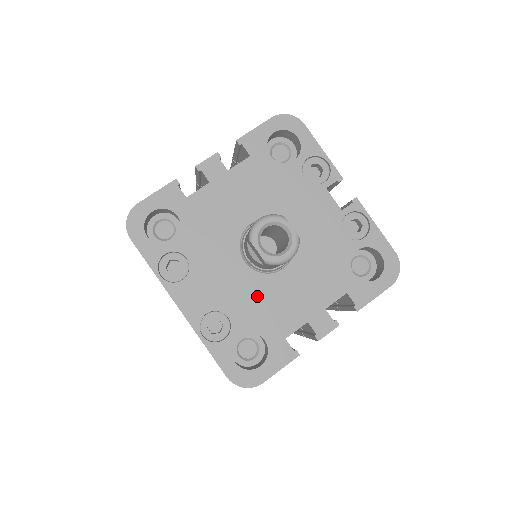
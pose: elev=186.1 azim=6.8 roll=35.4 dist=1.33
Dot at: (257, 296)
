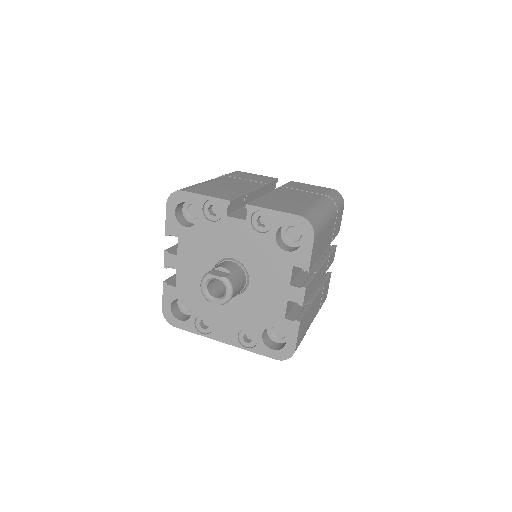
Dot at: (251, 308)
